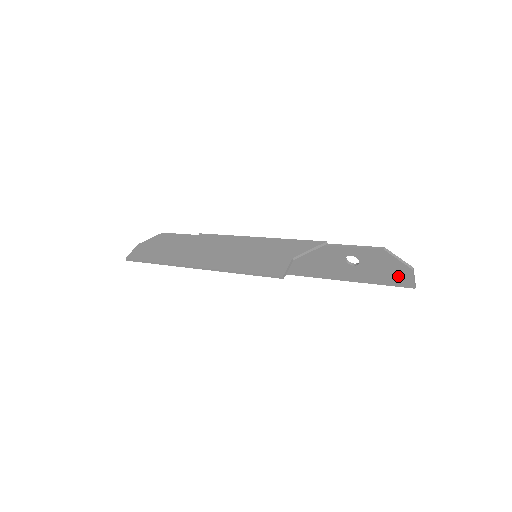
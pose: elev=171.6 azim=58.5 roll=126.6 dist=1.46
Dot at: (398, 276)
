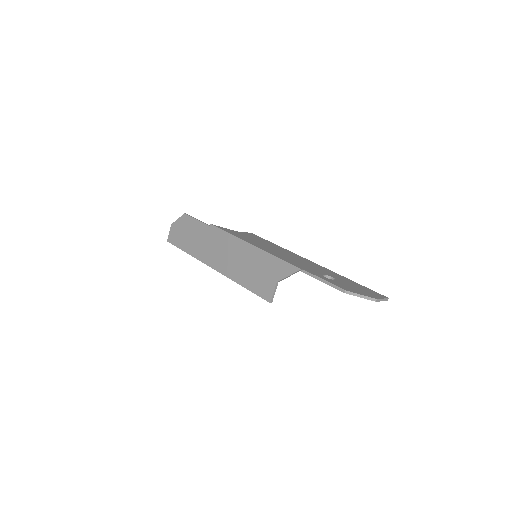
Dot at: occluded
